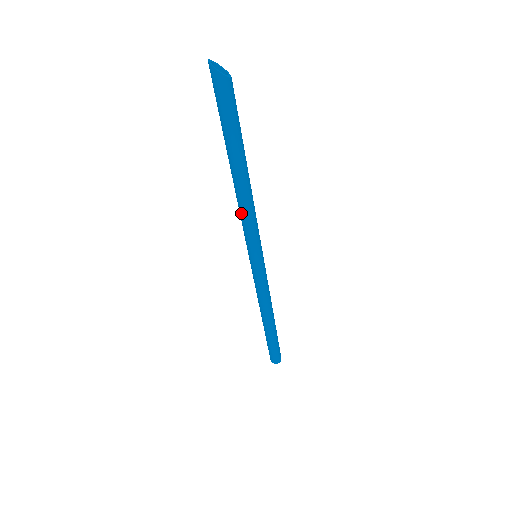
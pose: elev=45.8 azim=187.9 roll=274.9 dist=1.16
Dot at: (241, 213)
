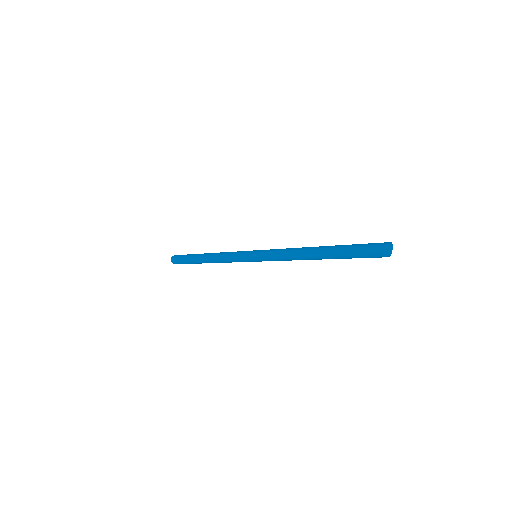
Dot at: (287, 257)
